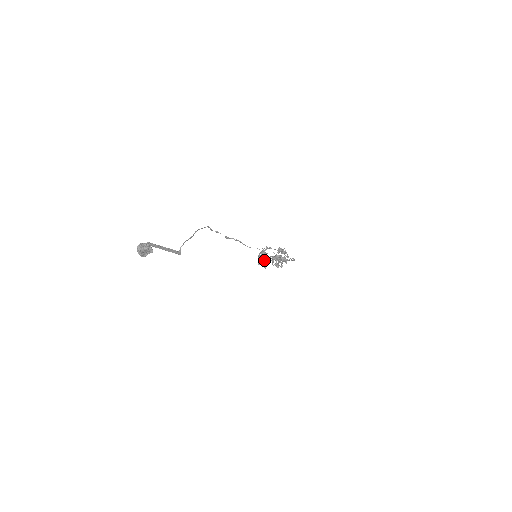
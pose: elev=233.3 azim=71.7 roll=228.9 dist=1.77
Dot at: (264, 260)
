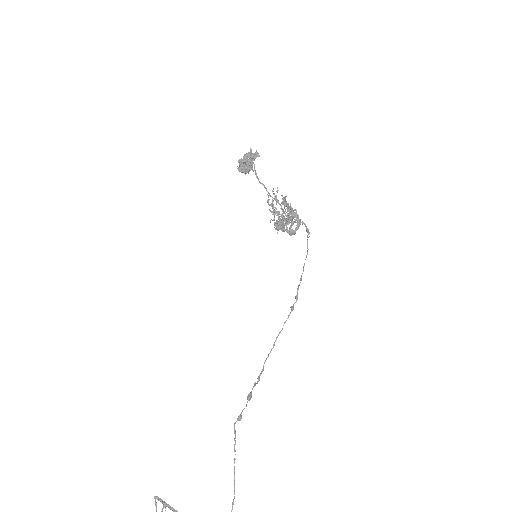
Dot at: occluded
